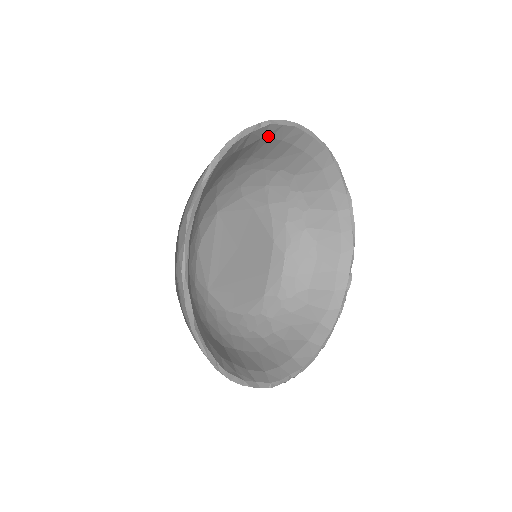
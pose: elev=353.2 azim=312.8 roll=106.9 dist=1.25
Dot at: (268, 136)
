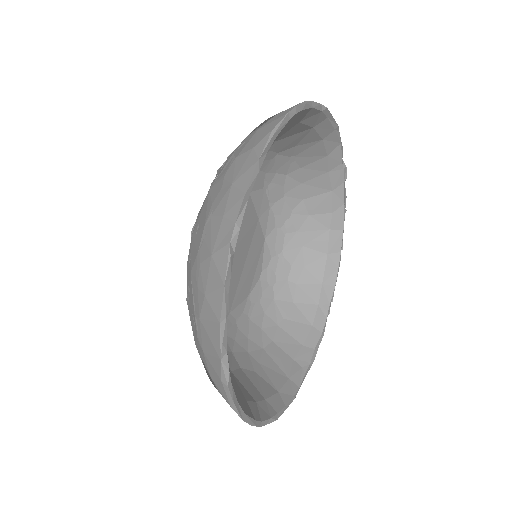
Dot at: occluded
